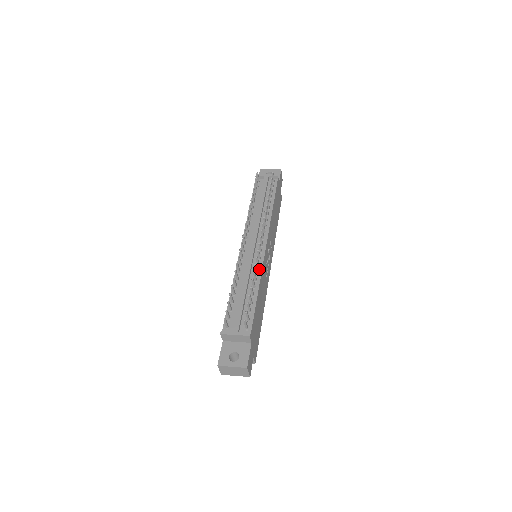
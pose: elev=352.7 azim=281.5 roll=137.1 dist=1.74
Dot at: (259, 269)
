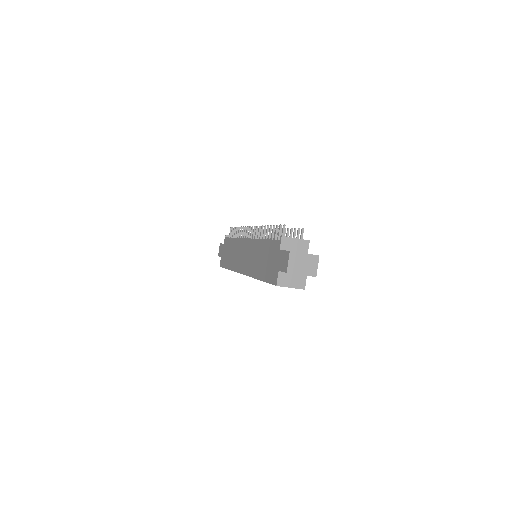
Dot at: occluded
